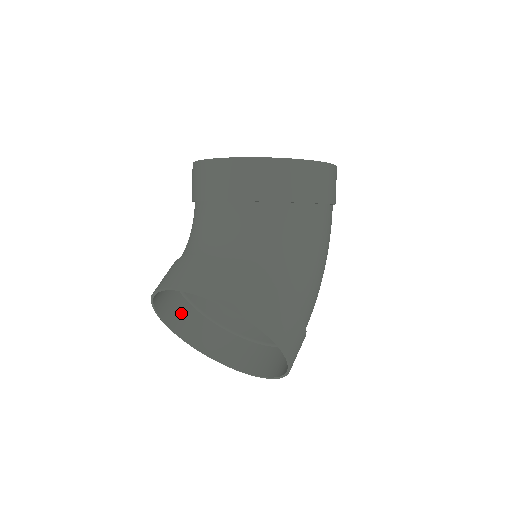
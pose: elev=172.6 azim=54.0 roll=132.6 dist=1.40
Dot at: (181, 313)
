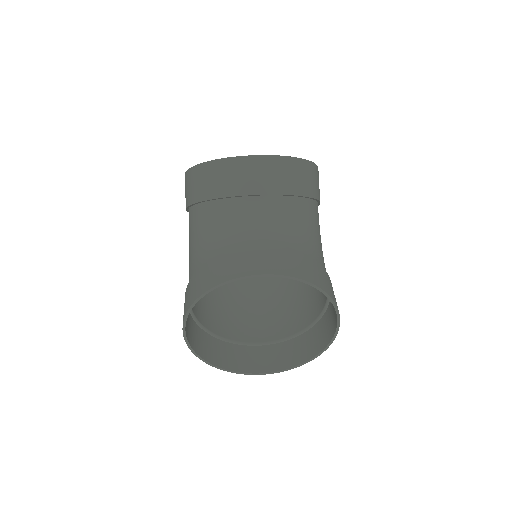
Dot at: (188, 323)
